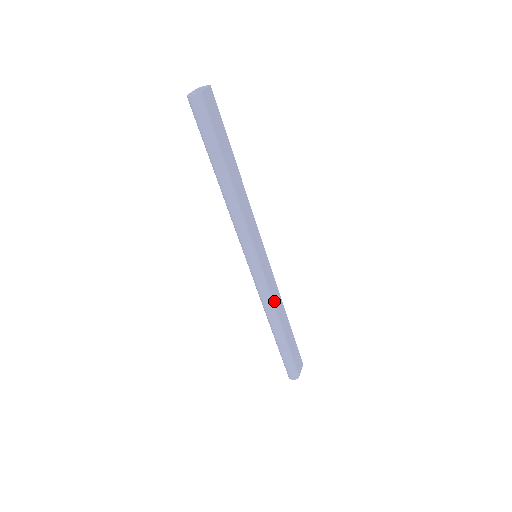
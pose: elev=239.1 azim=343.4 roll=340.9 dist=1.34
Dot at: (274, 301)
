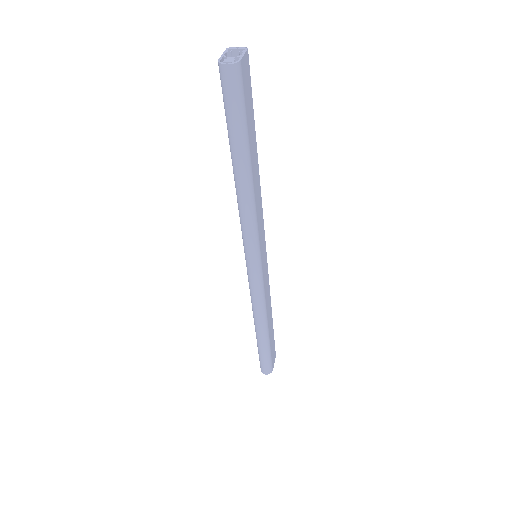
Dot at: (266, 303)
